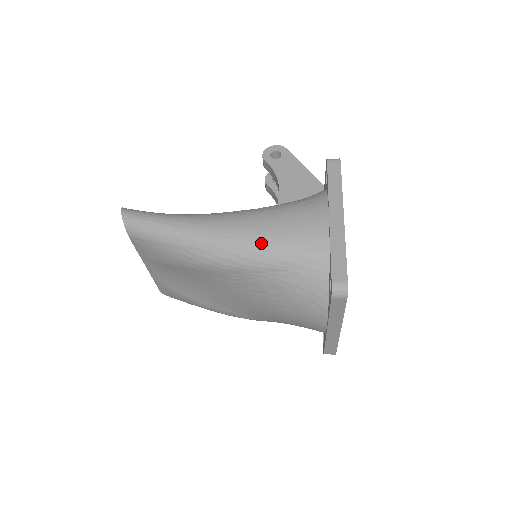
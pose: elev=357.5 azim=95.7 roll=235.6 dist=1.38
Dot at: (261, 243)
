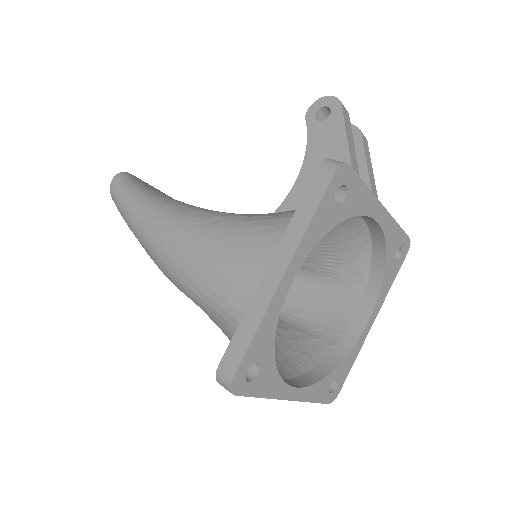
Dot at: (189, 272)
